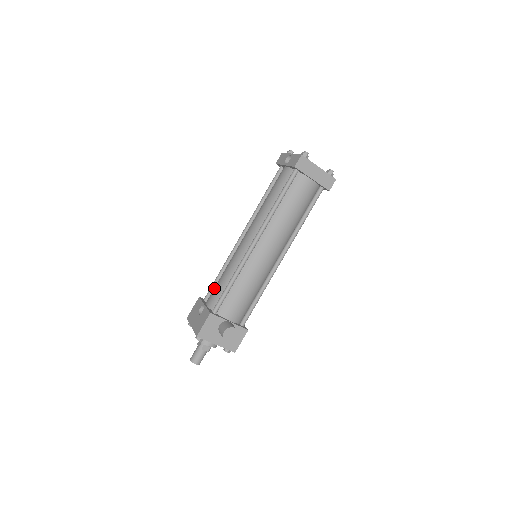
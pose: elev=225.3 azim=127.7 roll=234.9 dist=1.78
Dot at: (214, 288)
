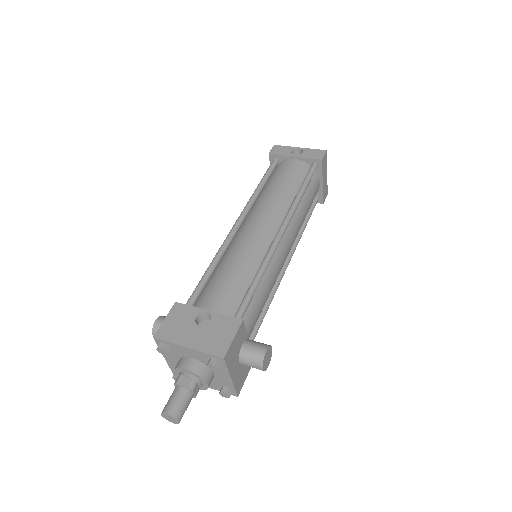
Dot at: (214, 288)
